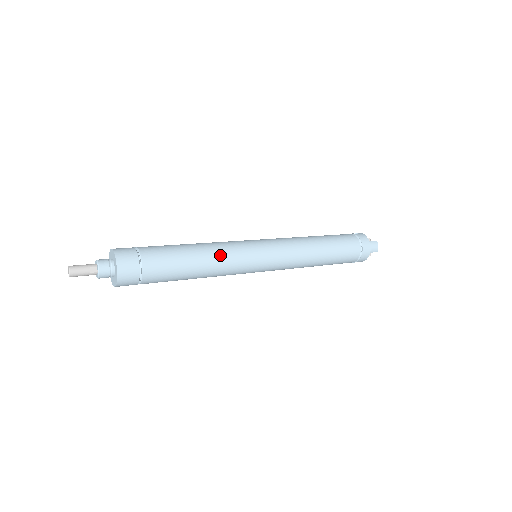
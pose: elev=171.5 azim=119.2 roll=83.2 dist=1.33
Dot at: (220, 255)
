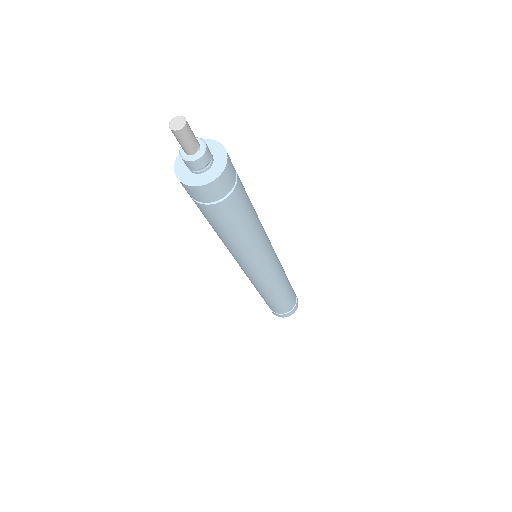
Dot at: (262, 237)
